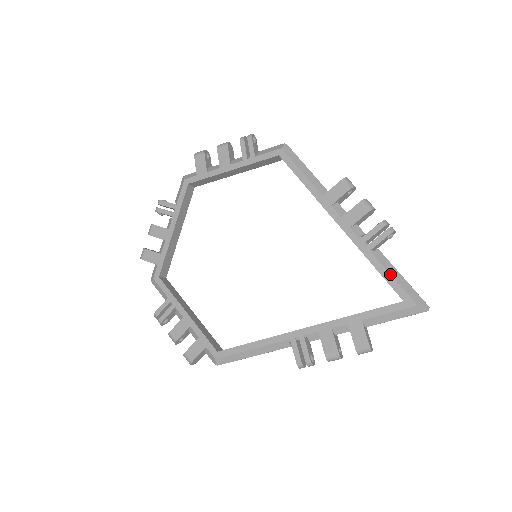
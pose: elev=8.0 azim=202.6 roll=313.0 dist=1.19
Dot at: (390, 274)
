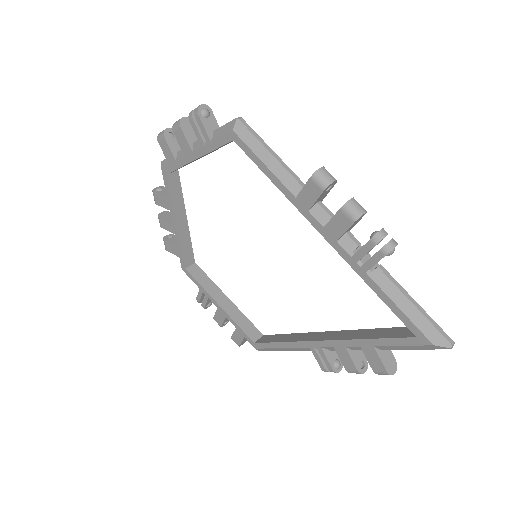
Dot at: (395, 304)
